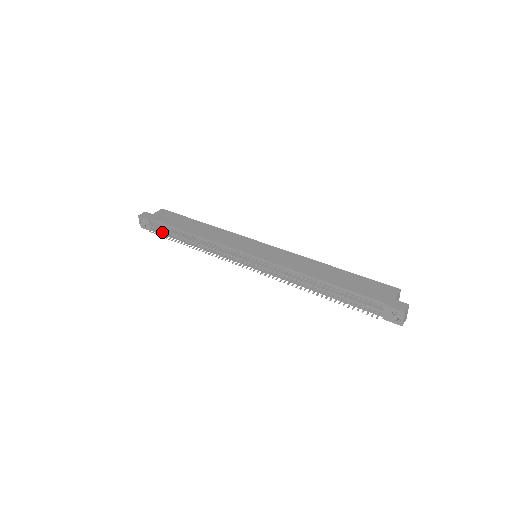
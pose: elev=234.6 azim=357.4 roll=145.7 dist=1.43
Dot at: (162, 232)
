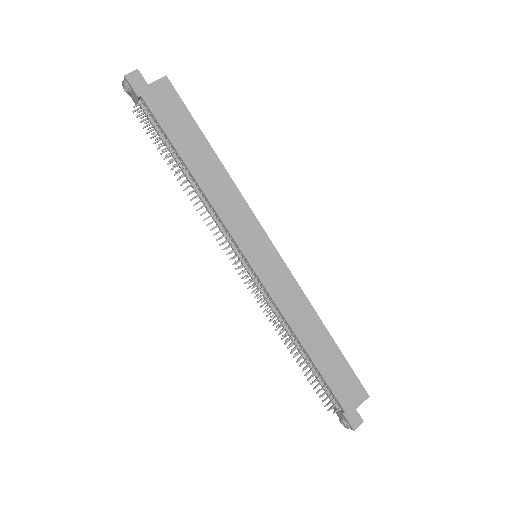
Dot at: occluded
